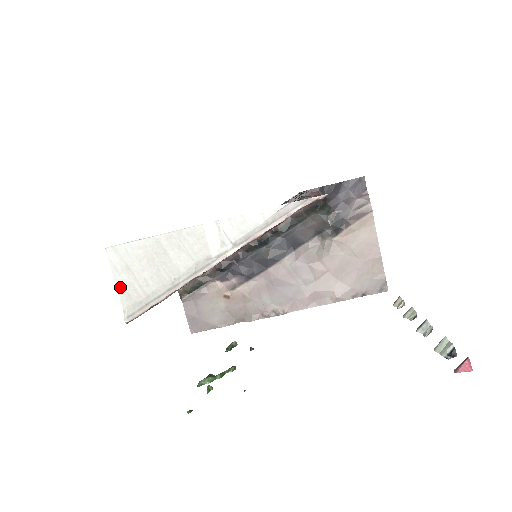
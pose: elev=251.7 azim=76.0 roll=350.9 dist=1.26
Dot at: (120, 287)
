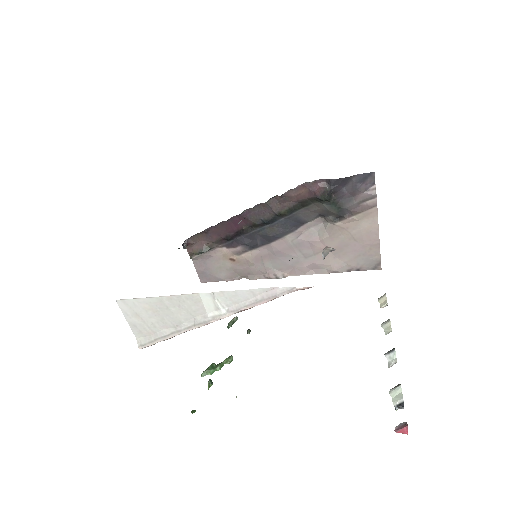
Dot at: (132, 325)
